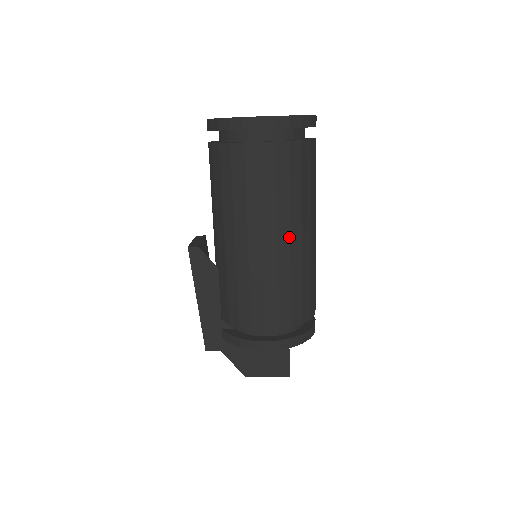
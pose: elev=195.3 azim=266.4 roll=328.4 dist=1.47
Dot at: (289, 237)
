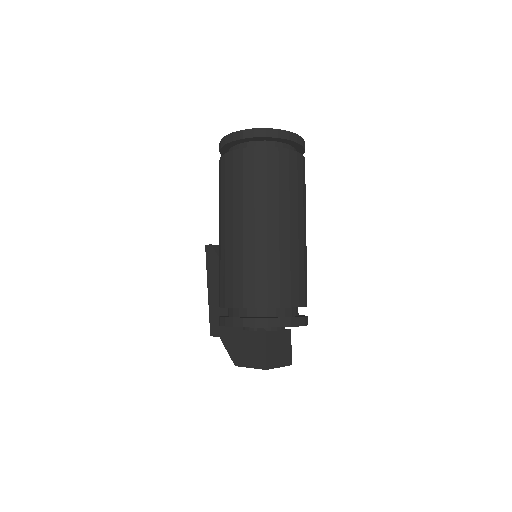
Dot at: (253, 223)
